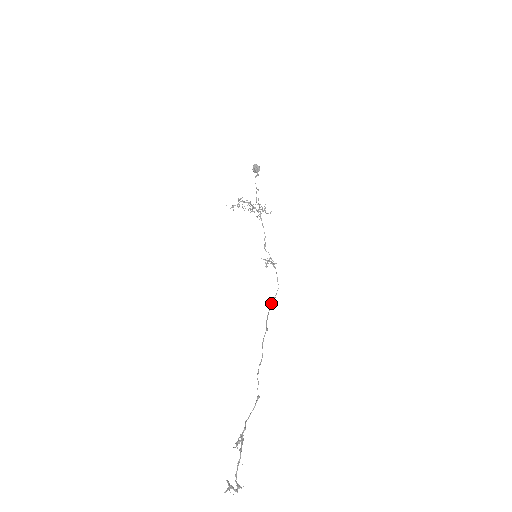
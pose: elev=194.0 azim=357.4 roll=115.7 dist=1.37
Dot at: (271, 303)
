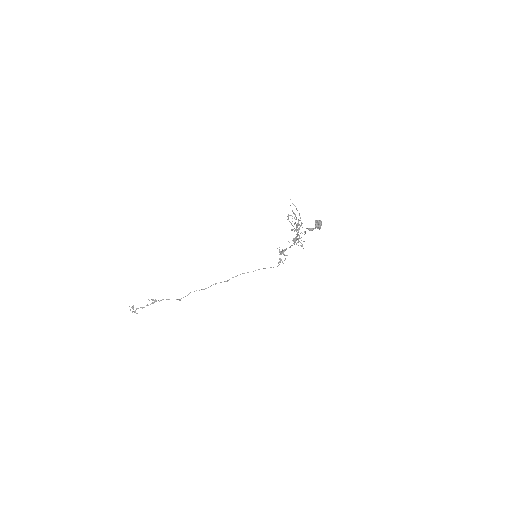
Dot at: occluded
